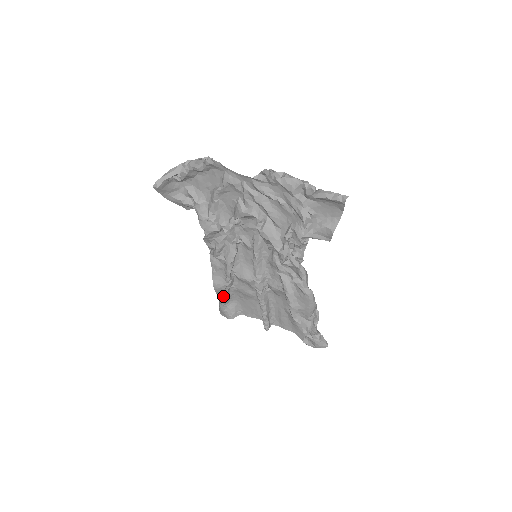
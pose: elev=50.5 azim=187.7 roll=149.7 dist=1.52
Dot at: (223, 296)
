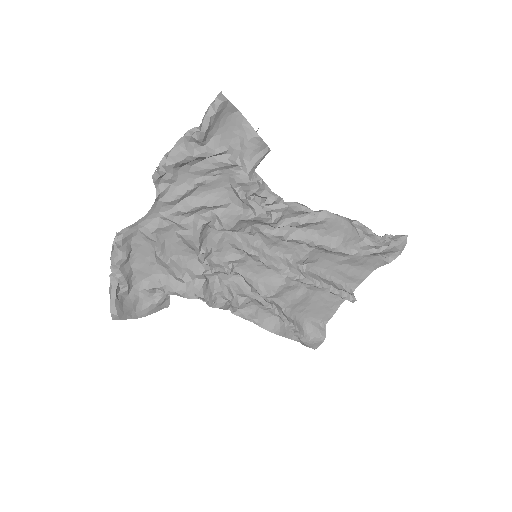
Dot at: occluded
